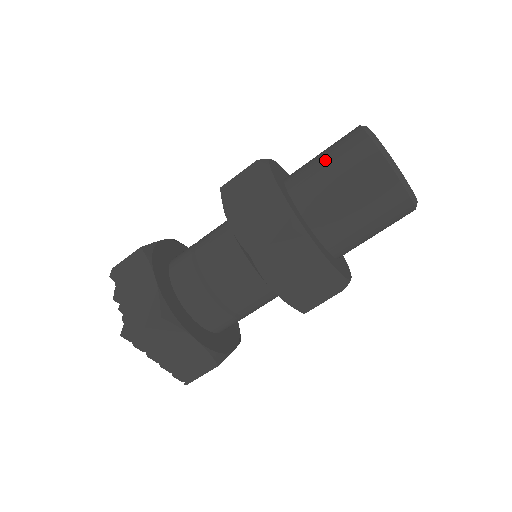
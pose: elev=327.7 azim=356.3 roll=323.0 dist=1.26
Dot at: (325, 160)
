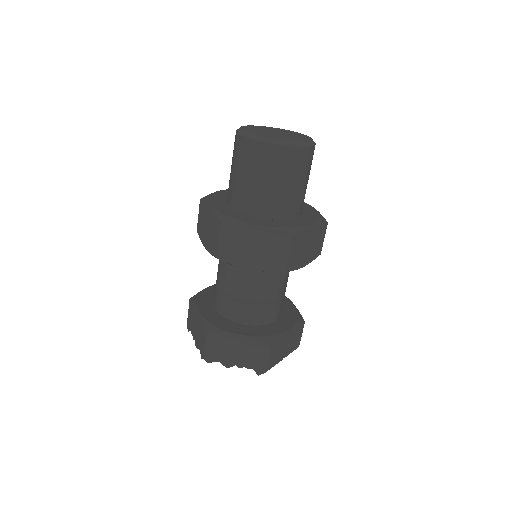
Dot at: (253, 178)
